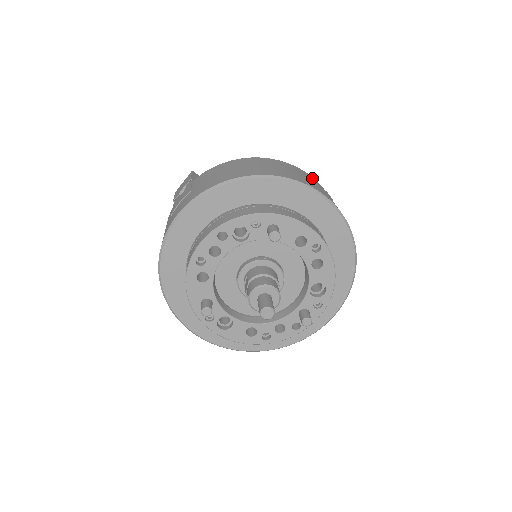
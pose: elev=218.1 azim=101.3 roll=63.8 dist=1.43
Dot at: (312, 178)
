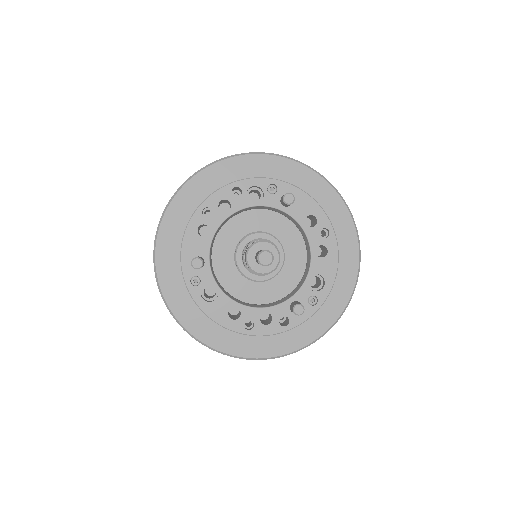
Dot at: occluded
